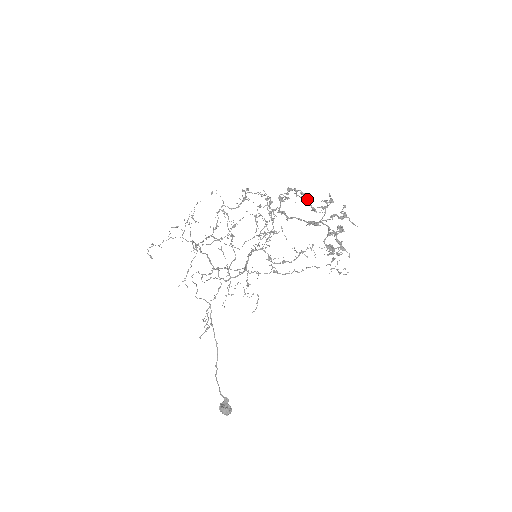
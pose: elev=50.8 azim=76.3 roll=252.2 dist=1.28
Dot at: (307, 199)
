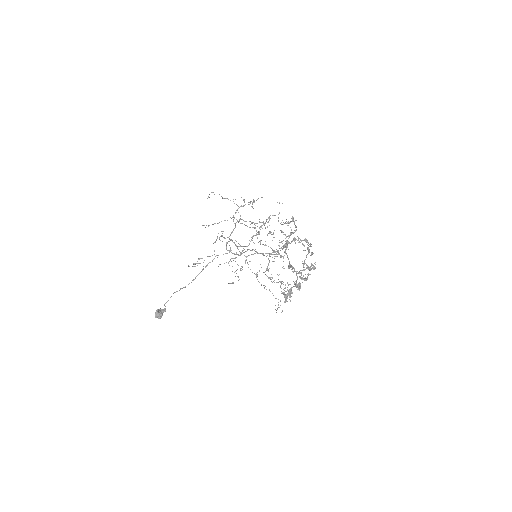
Dot at: (307, 254)
